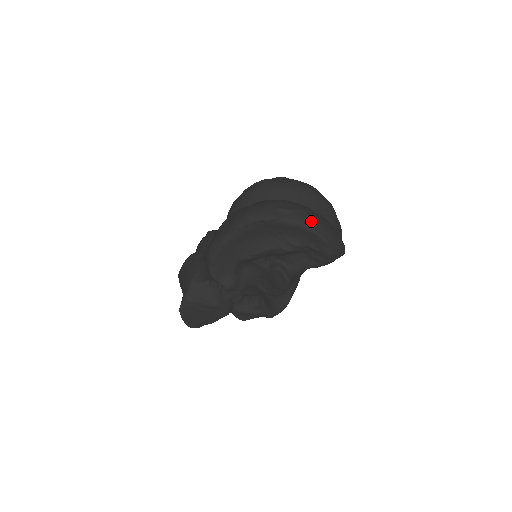
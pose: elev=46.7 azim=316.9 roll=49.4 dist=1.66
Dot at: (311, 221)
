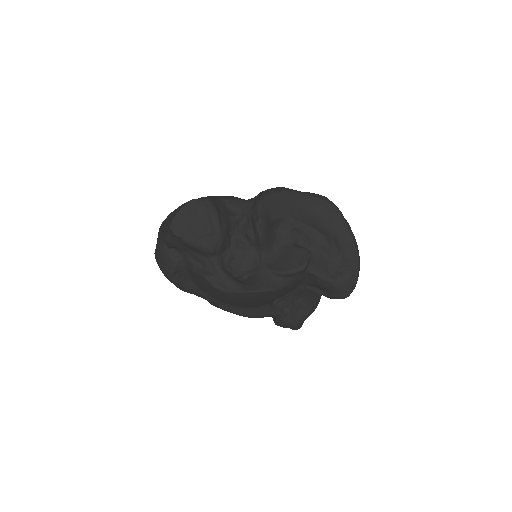
Dot at: (357, 245)
